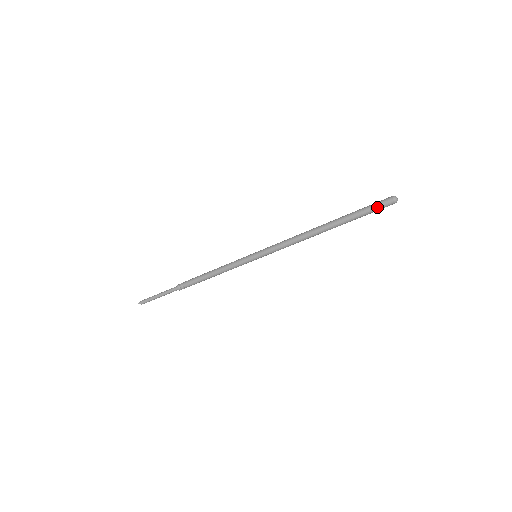
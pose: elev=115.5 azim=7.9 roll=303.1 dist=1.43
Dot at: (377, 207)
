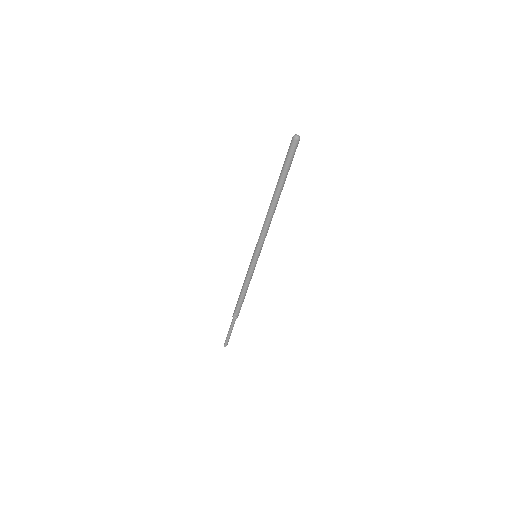
Dot at: (292, 155)
